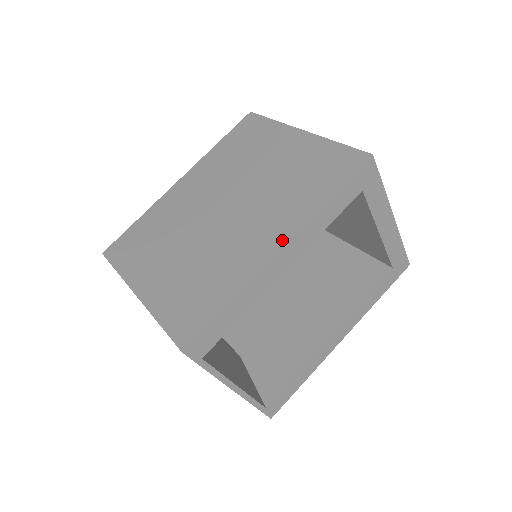
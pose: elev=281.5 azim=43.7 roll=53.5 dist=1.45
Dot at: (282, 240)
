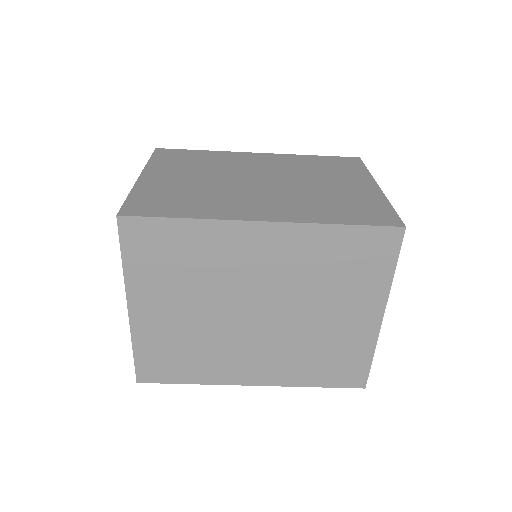
Dot at: (259, 382)
